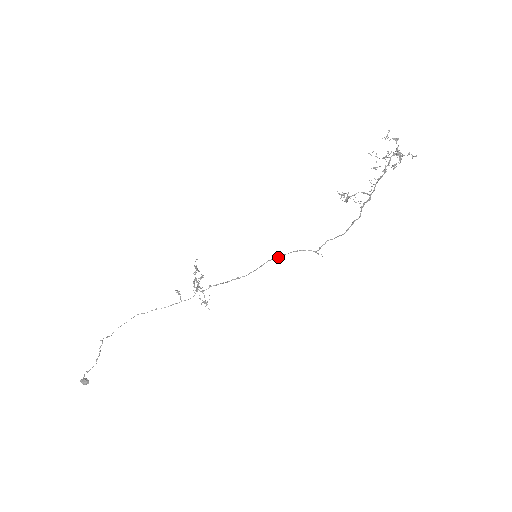
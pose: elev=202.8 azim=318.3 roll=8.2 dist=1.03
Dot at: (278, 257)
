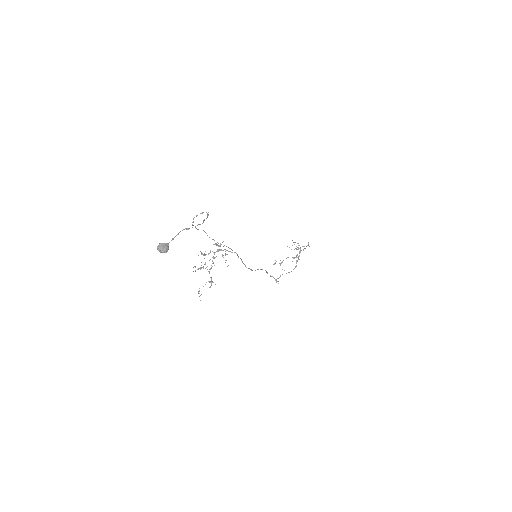
Dot at: (261, 269)
